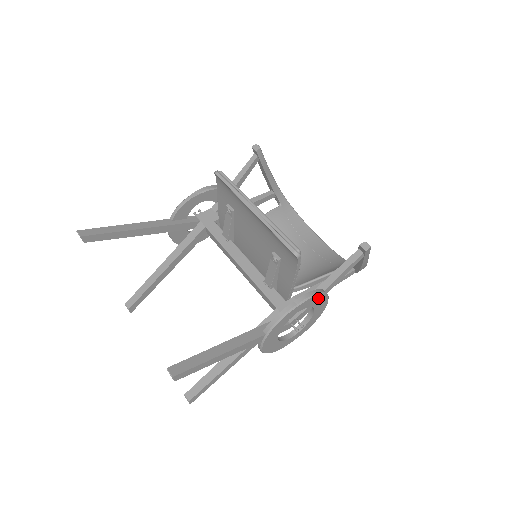
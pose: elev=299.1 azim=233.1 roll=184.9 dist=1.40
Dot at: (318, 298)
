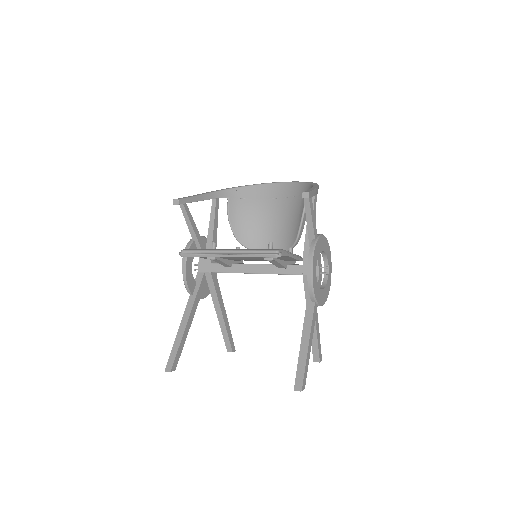
Dot at: (316, 248)
